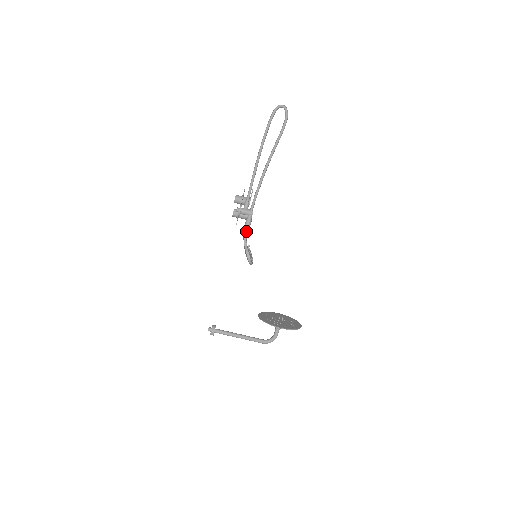
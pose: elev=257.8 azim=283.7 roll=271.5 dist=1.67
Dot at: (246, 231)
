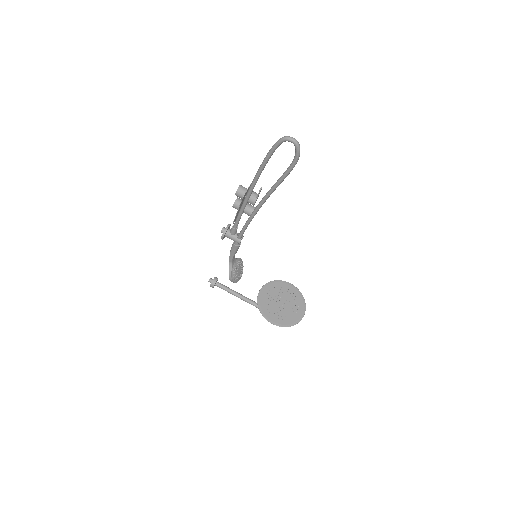
Dot at: (232, 253)
